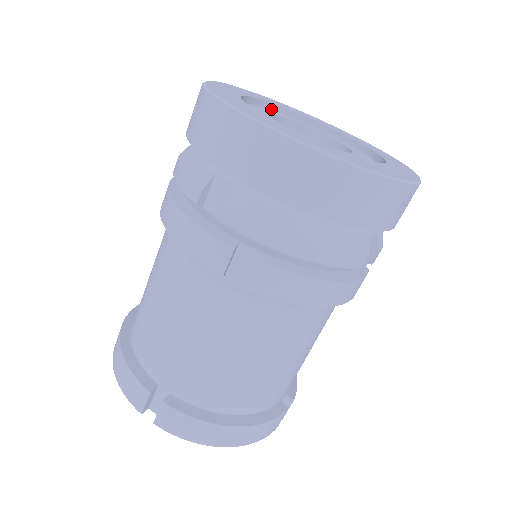
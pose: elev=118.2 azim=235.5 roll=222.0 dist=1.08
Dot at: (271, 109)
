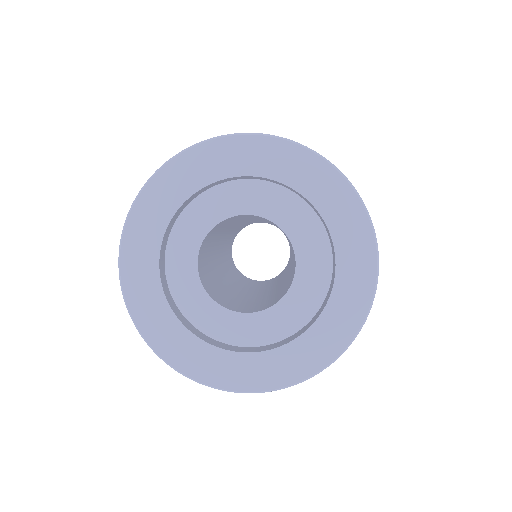
Dot at: (163, 242)
